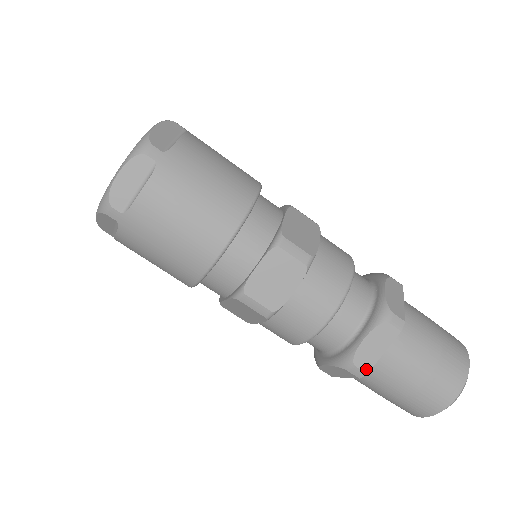
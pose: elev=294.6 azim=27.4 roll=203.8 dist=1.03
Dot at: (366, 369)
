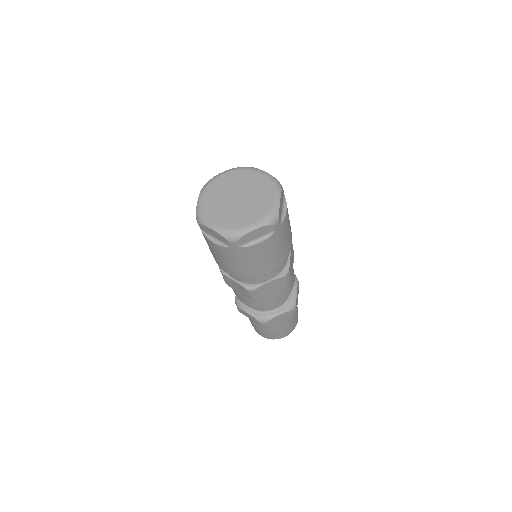
Dot at: (269, 325)
